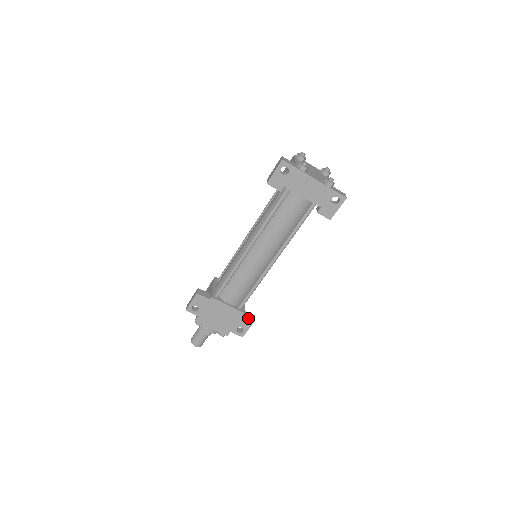
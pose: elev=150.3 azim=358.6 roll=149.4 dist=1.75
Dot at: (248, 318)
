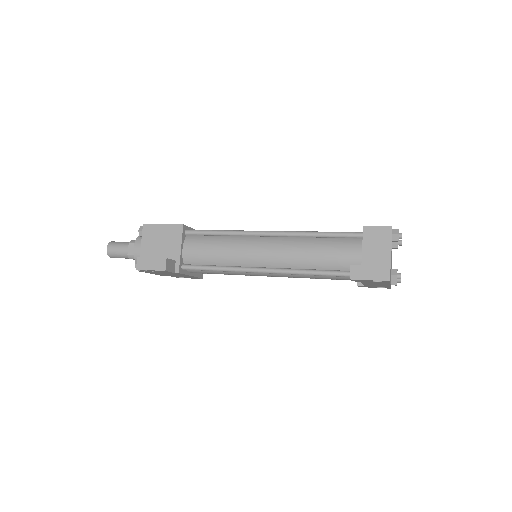
Dot at: (199, 278)
